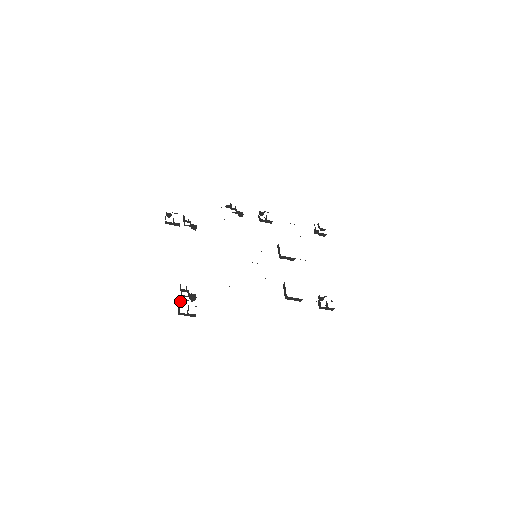
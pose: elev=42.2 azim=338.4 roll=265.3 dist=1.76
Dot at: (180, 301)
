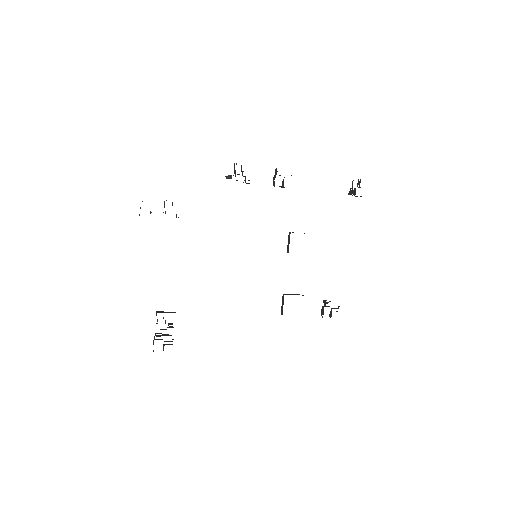
Dot at: occluded
